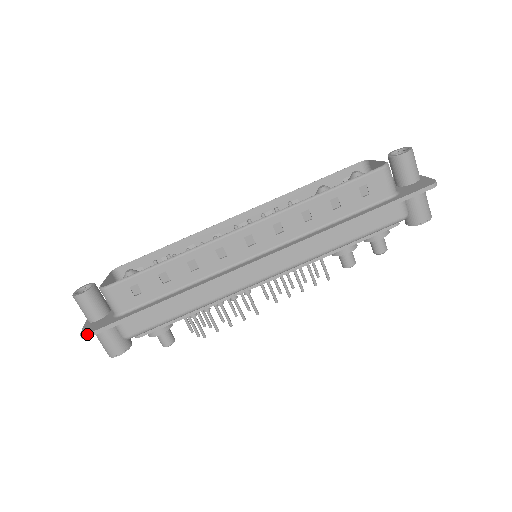
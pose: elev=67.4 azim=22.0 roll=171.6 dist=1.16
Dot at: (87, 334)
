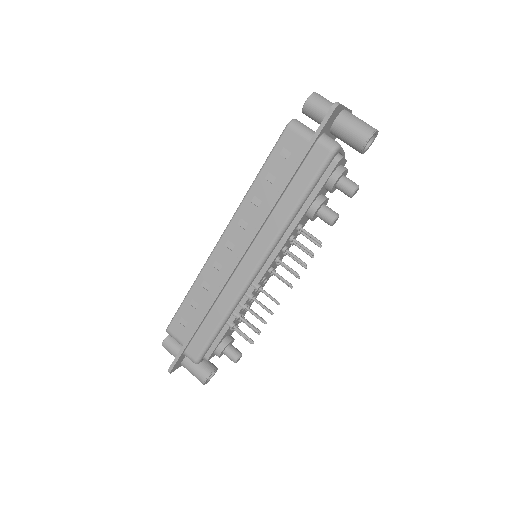
Dot at: (169, 368)
